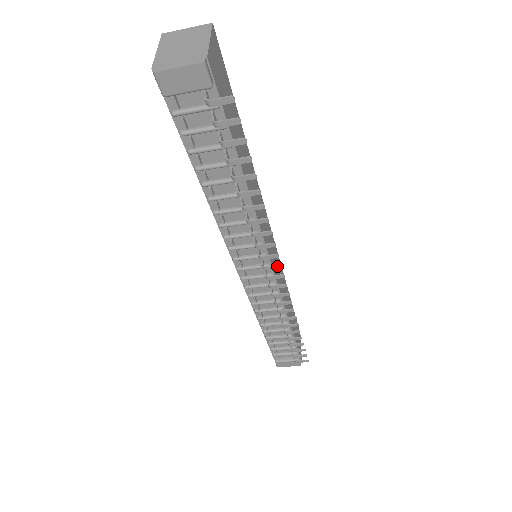
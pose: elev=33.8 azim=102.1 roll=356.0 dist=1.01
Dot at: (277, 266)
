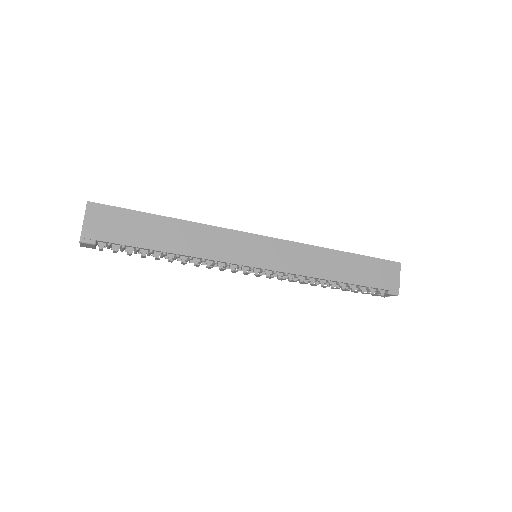
Dot at: (247, 273)
